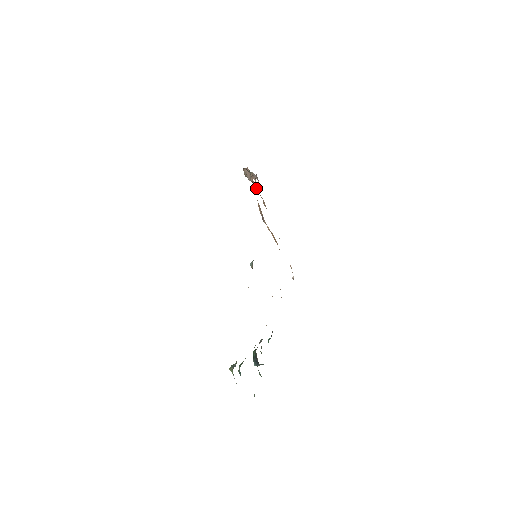
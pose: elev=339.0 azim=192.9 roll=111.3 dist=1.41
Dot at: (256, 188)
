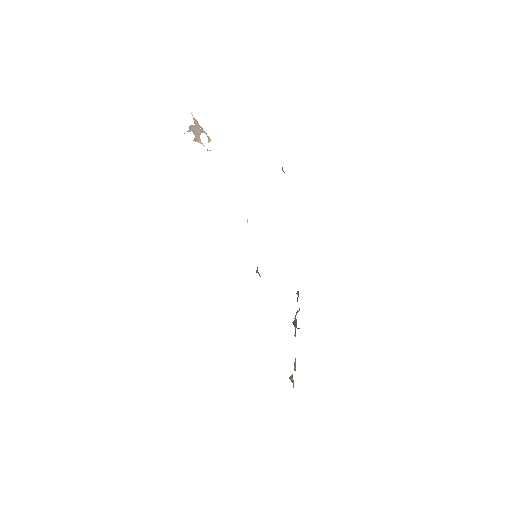
Dot at: occluded
